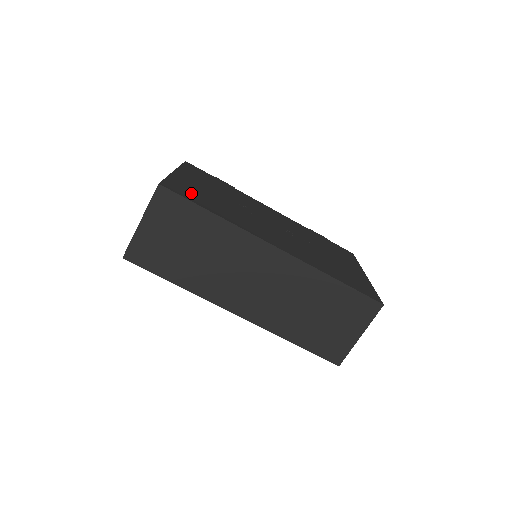
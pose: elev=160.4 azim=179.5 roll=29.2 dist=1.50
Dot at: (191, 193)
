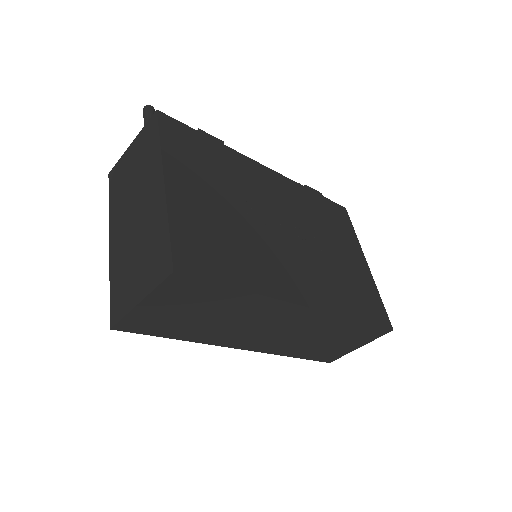
Dot at: (206, 250)
